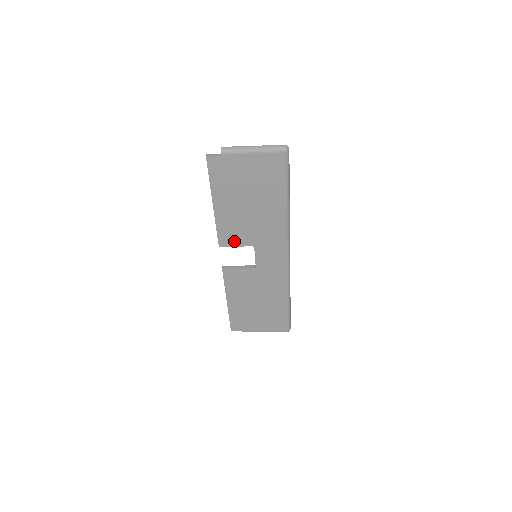
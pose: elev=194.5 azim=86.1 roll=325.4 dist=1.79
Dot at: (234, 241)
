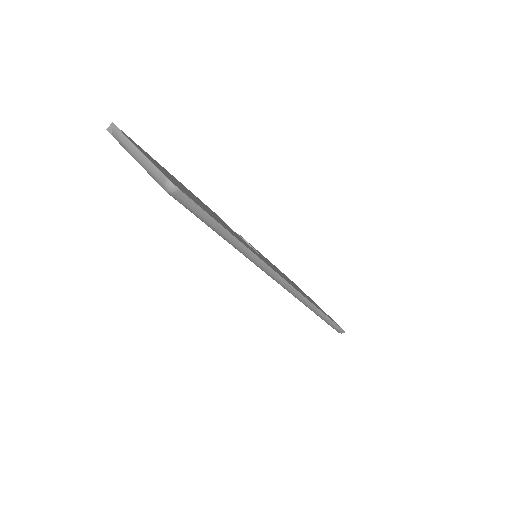
Dot at: occluded
